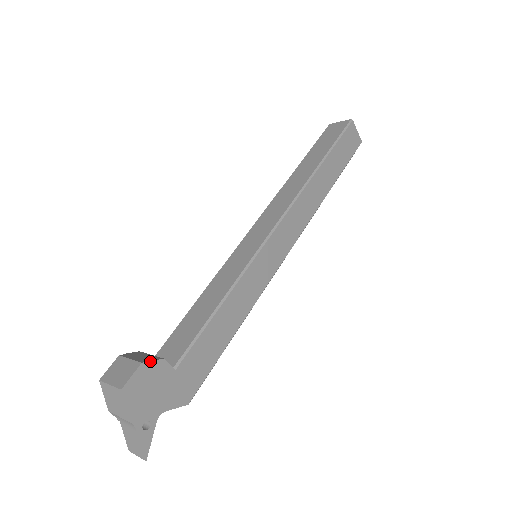
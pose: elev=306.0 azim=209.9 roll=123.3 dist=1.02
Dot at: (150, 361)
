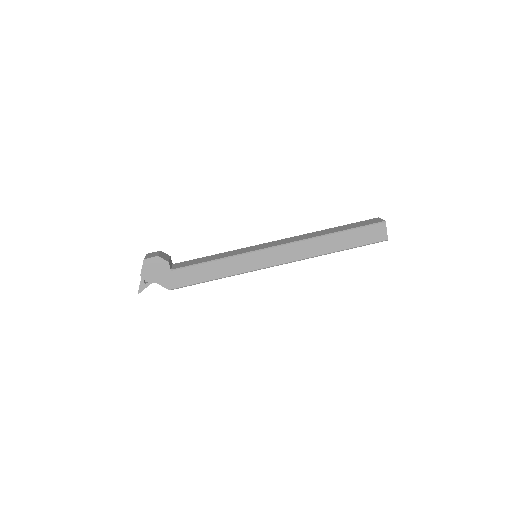
Dot at: (162, 258)
